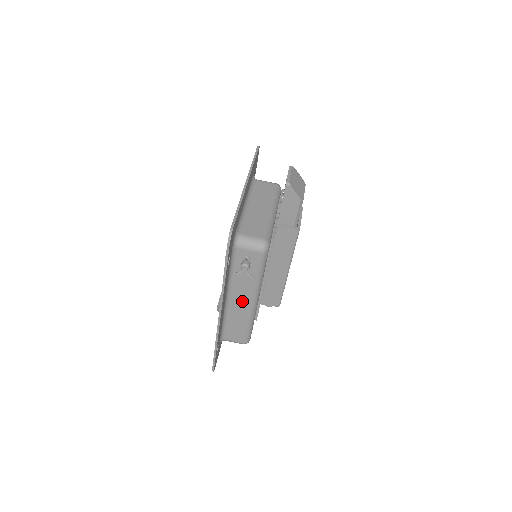
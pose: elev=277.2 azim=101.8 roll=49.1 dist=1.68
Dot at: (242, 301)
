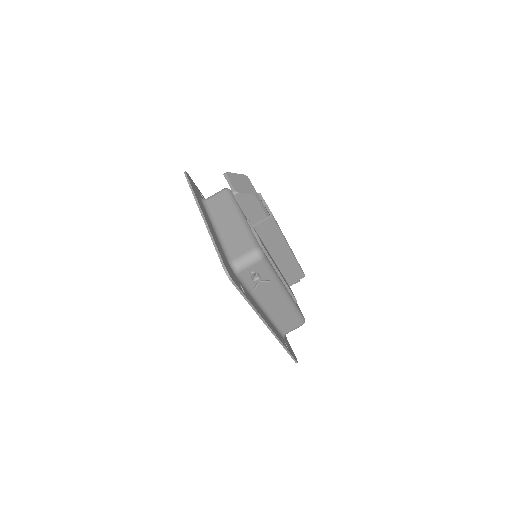
Dot at: (275, 301)
